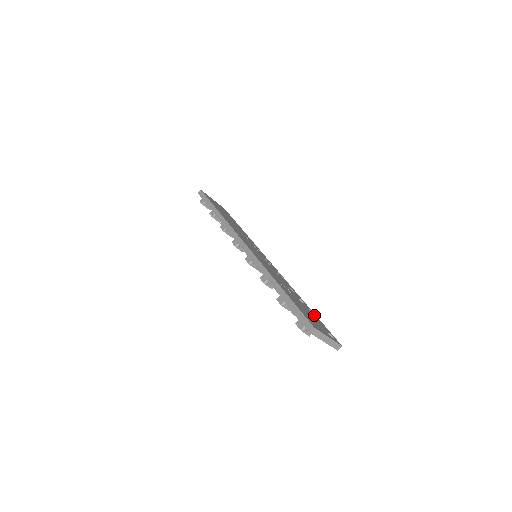
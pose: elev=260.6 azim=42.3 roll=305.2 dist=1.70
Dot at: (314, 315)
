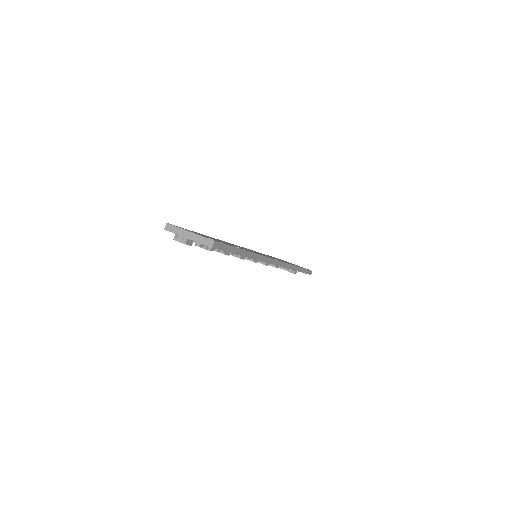
Dot at: occluded
